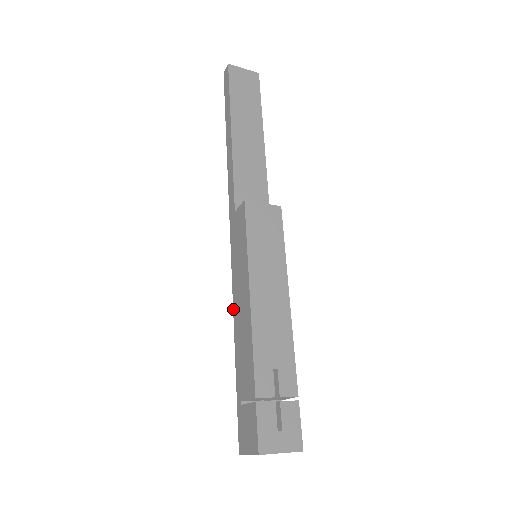
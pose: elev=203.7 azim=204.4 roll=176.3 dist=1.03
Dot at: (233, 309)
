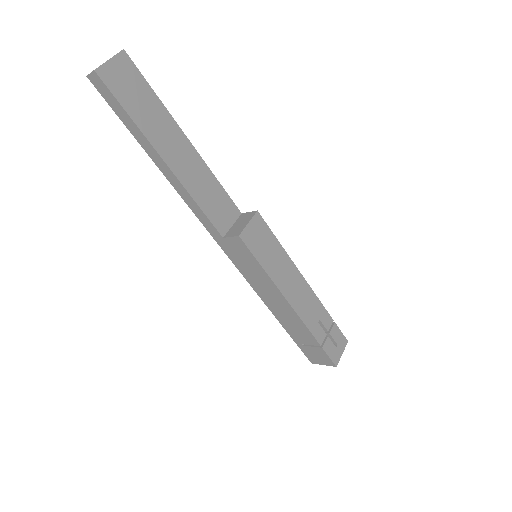
Dot at: occluded
